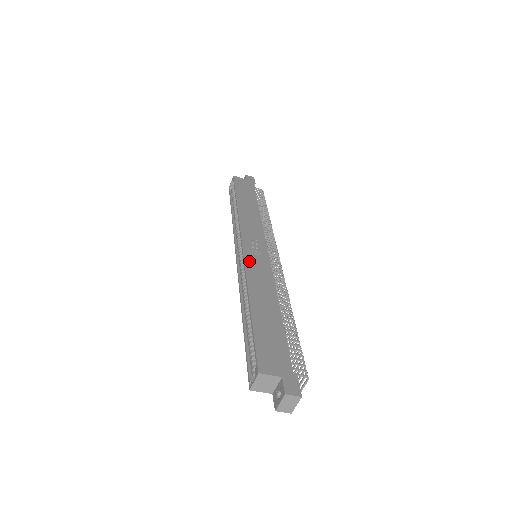
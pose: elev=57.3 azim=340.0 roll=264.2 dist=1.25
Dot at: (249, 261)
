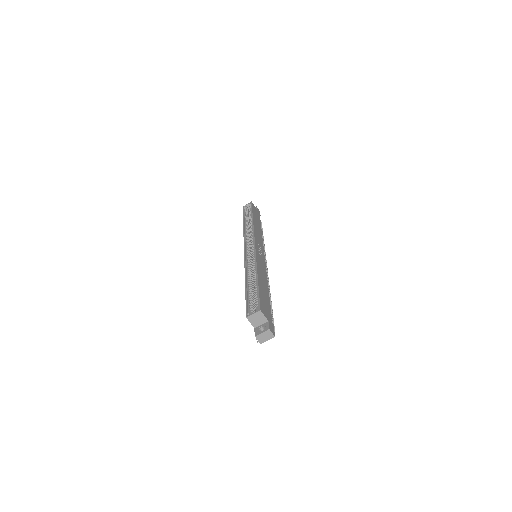
Dot at: (258, 255)
